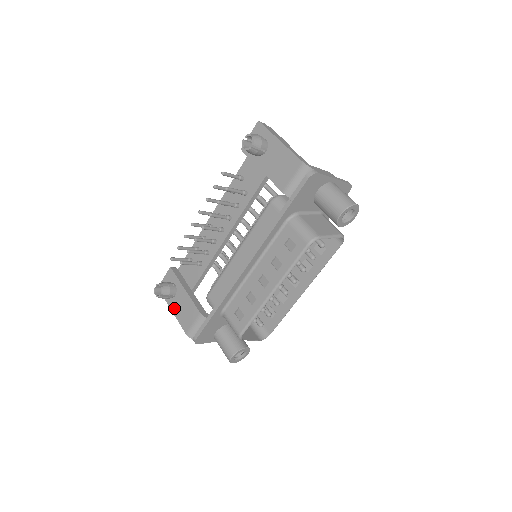
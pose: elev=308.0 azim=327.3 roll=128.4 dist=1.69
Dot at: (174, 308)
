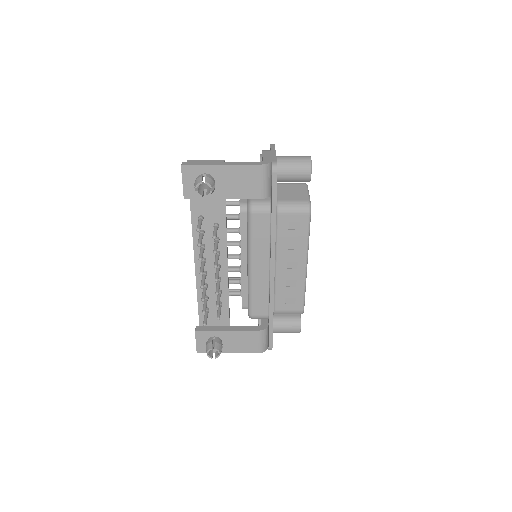
Dot at: (230, 350)
